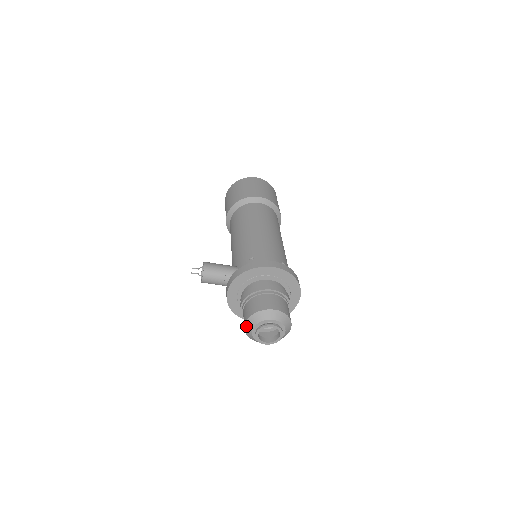
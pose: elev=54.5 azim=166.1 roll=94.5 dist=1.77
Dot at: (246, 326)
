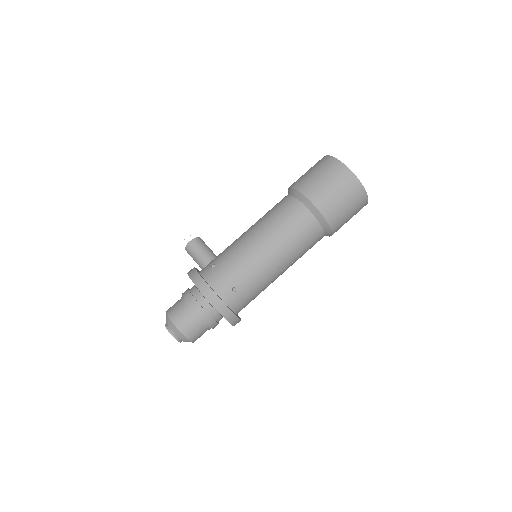
Dot at: occluded
